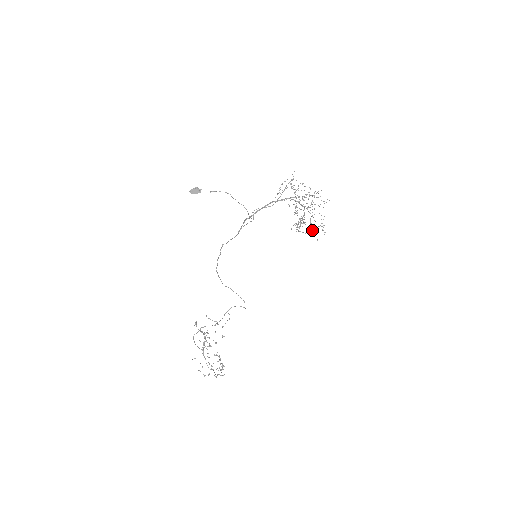
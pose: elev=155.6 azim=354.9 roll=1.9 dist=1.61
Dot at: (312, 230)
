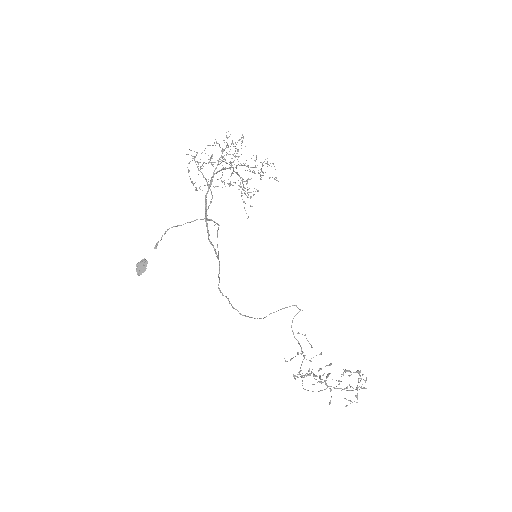
Dot at: (260, 179)
